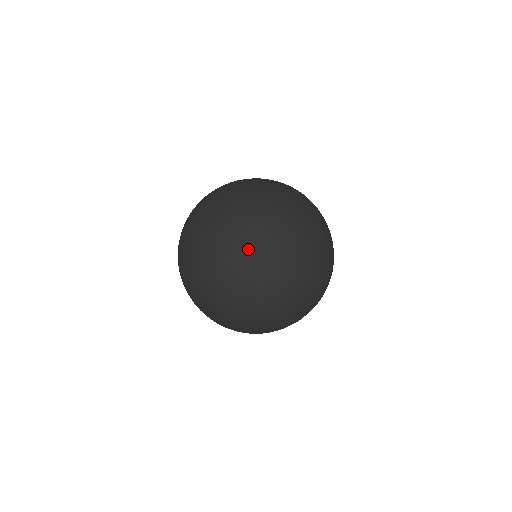
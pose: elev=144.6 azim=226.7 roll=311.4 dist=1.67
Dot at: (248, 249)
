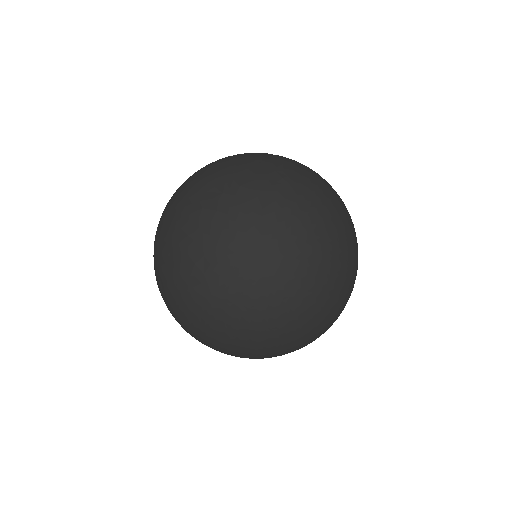
Dot at: (316, 183)
